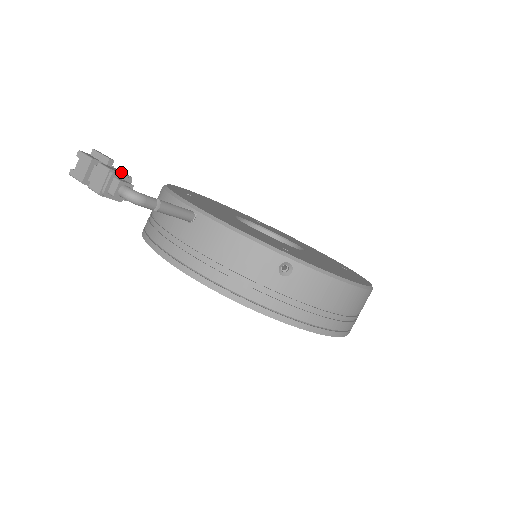
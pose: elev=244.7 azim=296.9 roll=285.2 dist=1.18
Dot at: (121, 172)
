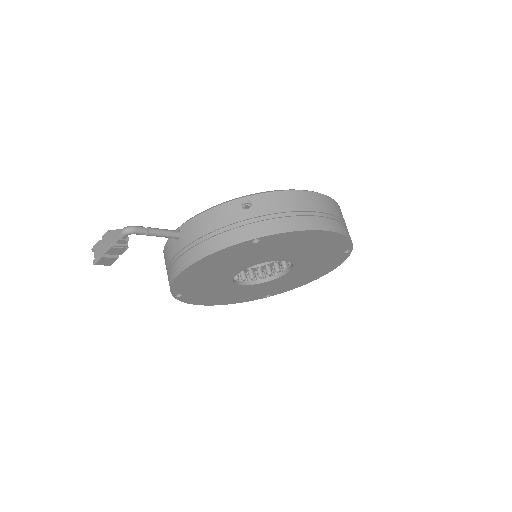
Dot at: occluded
